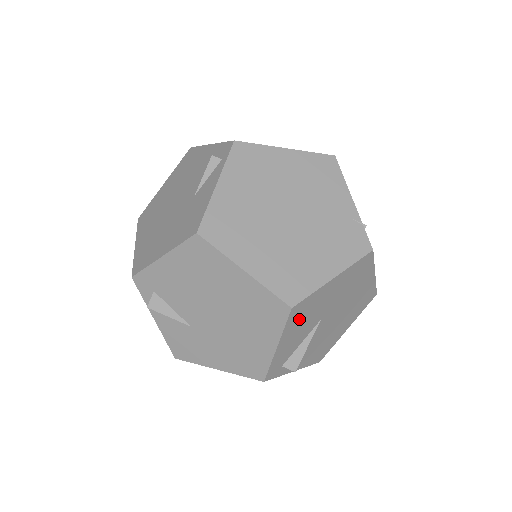
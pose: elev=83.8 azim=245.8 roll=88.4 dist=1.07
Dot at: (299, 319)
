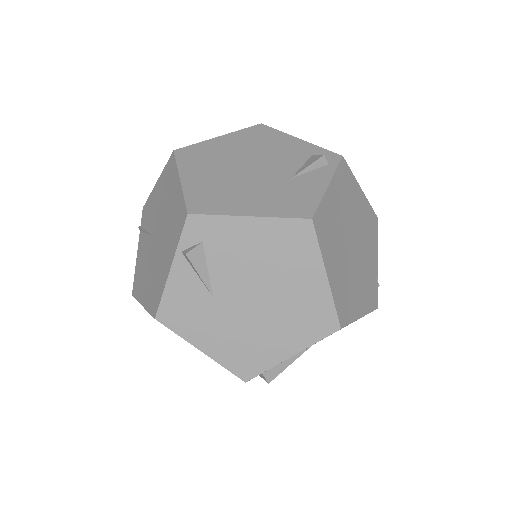
Dot at: (322, 339)
